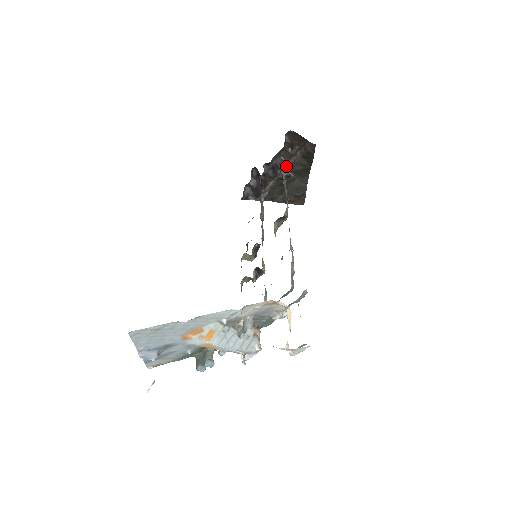
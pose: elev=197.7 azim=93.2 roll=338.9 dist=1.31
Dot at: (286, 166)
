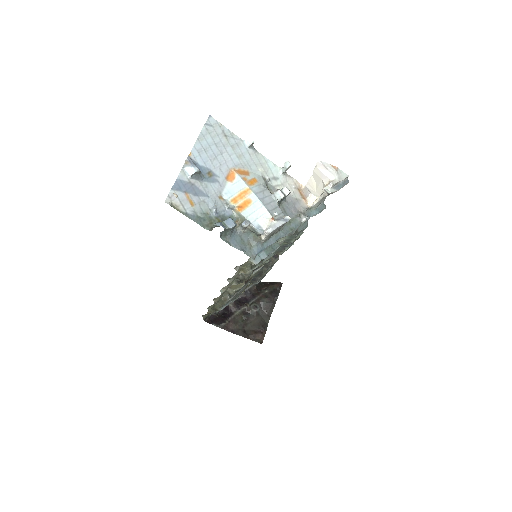
Dot at: (254, 299)
